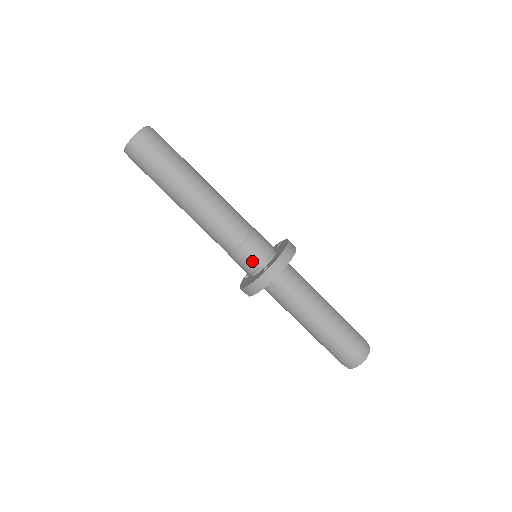
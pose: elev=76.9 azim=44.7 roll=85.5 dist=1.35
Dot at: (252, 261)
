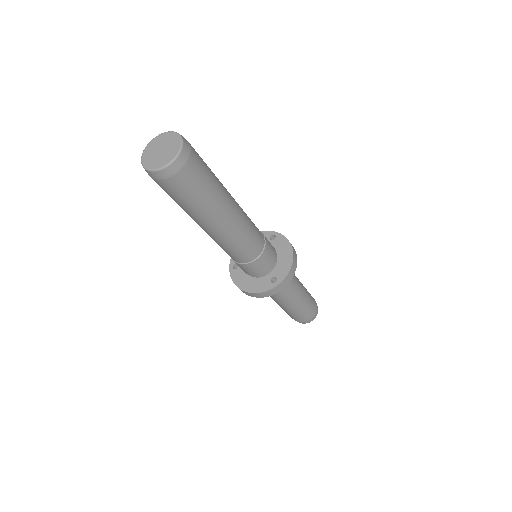
Dot at: (260, 270)
